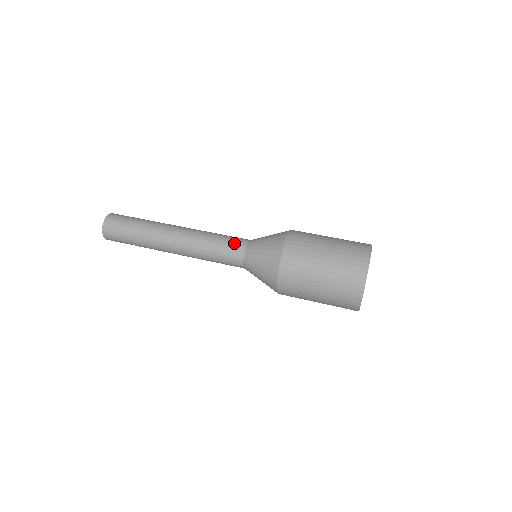
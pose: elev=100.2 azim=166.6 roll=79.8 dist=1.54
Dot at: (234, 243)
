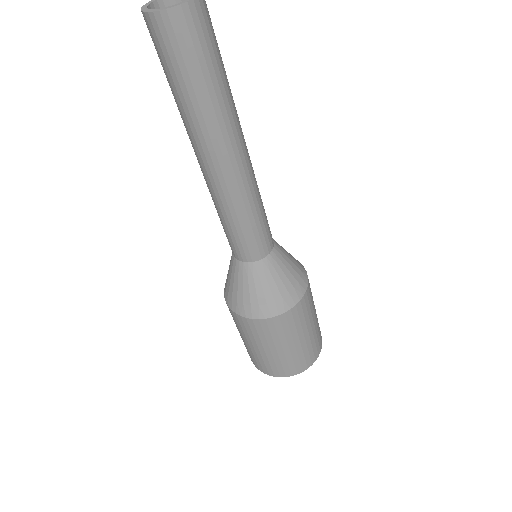
Dot at: (261, 243)
